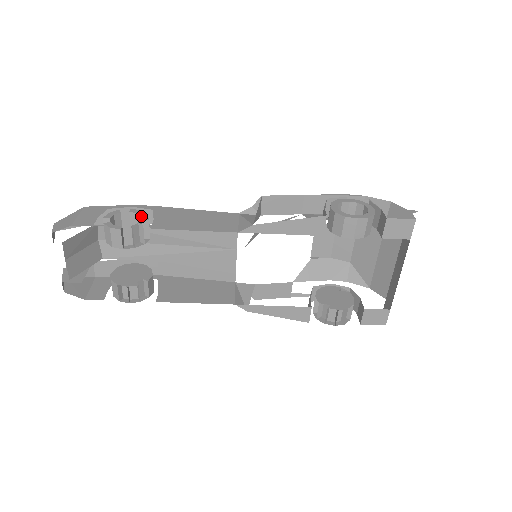
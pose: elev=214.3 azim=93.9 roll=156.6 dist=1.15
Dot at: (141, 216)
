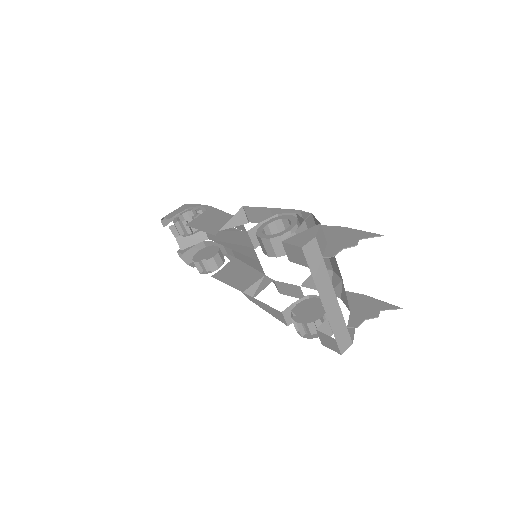
Dot at: (195, 214)
